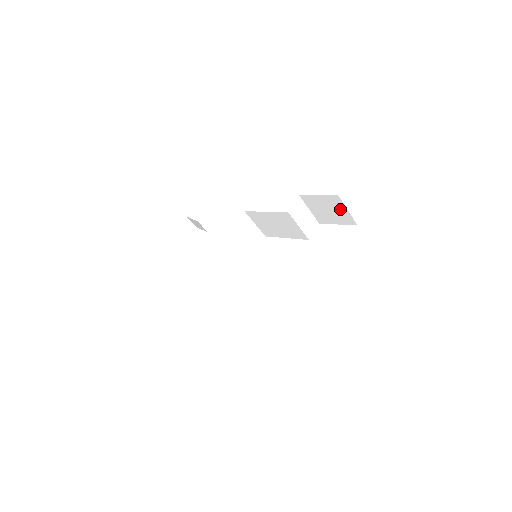
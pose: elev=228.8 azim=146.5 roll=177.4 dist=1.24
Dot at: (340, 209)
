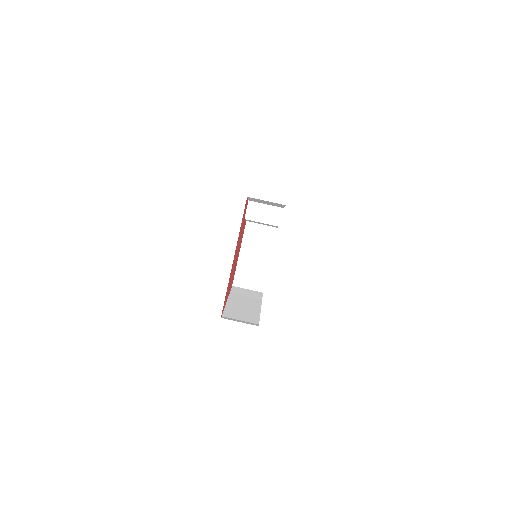
Dot at: (265, 201)
